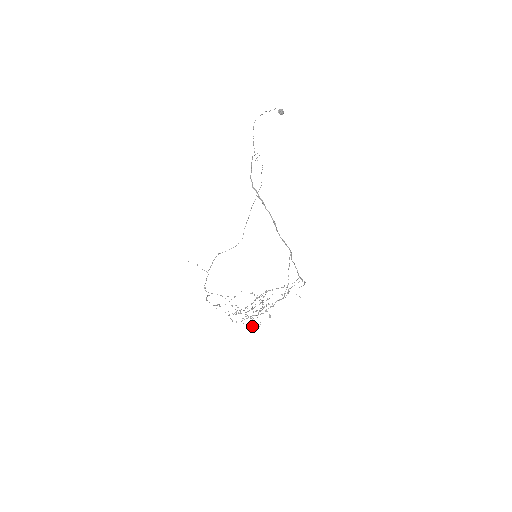
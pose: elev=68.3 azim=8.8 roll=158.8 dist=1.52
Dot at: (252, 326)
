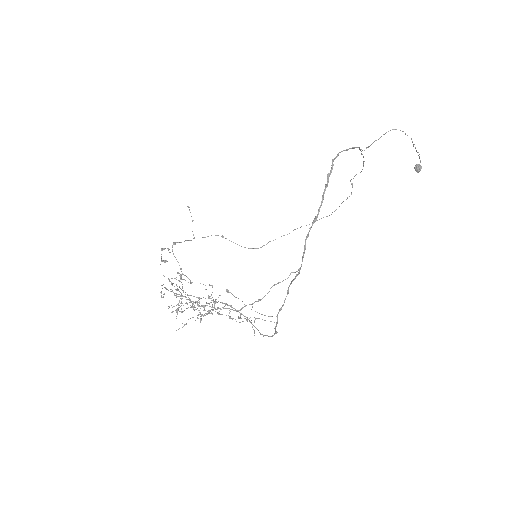
Dot at: (172, 311)
